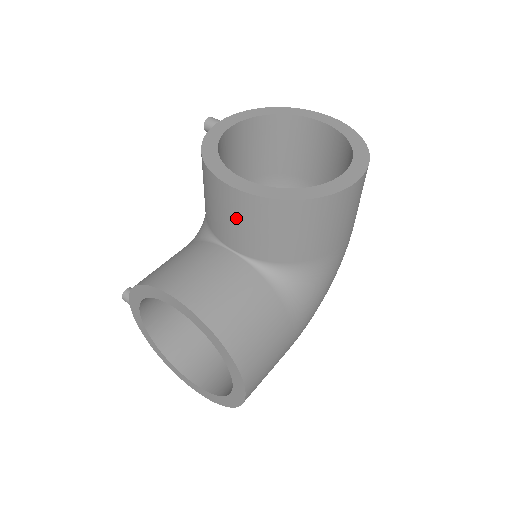
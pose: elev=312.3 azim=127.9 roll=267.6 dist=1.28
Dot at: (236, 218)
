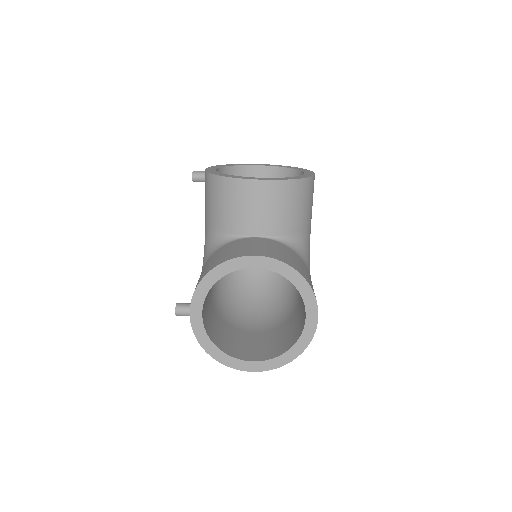
Dot at: (262, 205)
